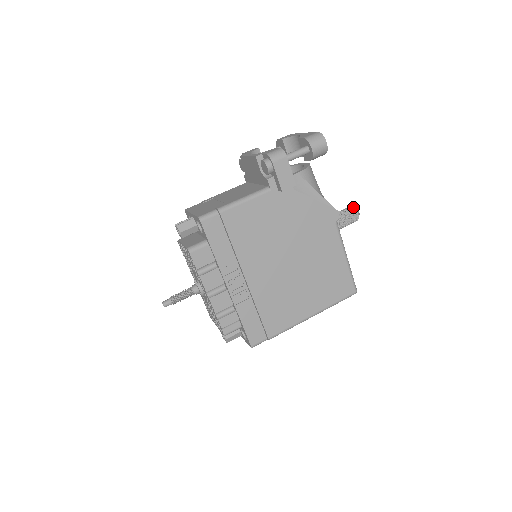
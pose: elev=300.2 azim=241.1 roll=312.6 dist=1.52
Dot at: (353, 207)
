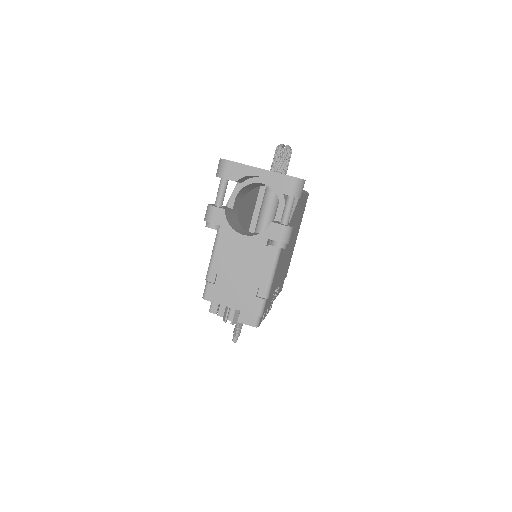
Dot at: (286, 149)
